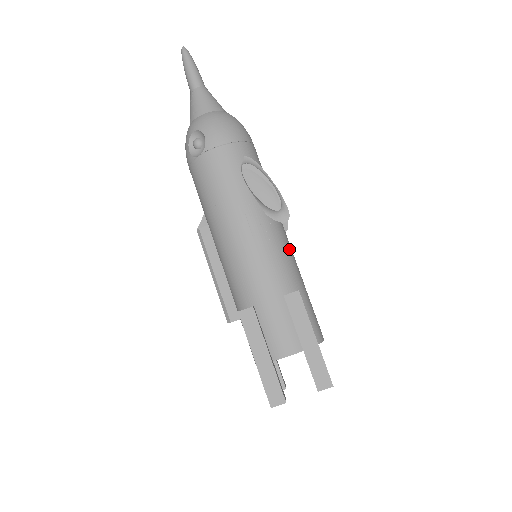
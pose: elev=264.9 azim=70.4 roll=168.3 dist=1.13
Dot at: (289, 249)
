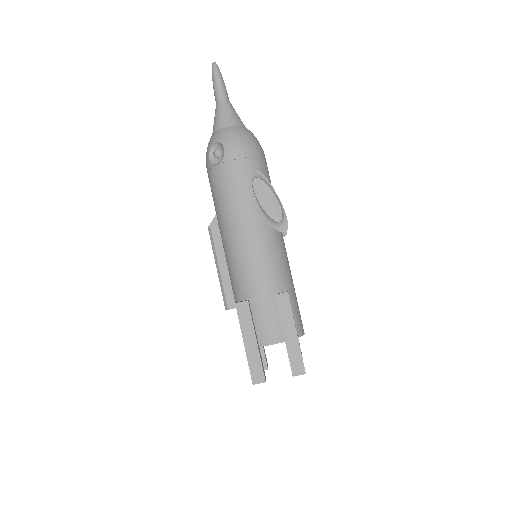
Dot at: (285, 254)
